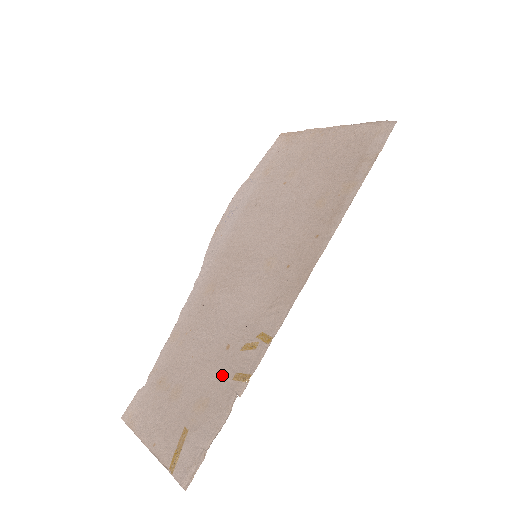
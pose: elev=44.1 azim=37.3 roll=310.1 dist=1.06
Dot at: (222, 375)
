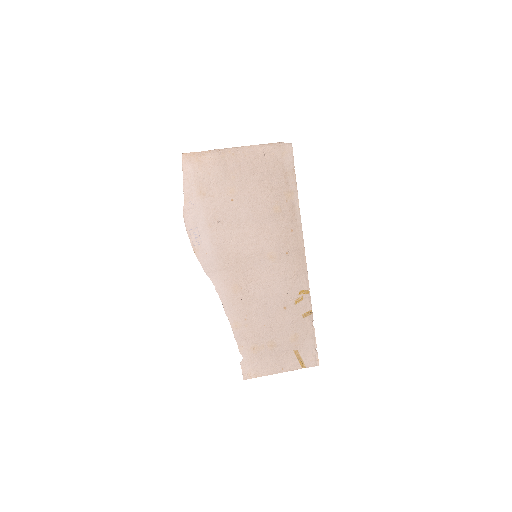
Dot at: (295, 320)
